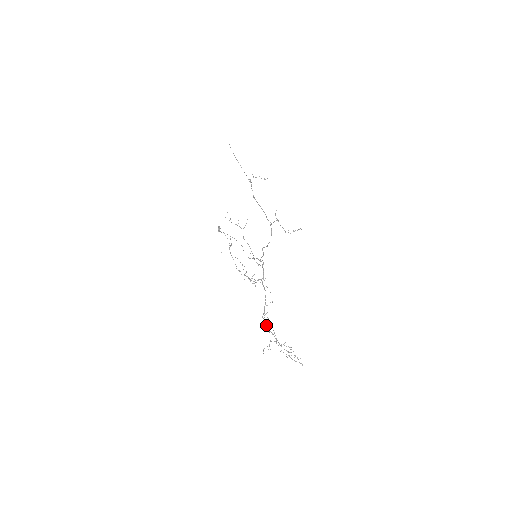
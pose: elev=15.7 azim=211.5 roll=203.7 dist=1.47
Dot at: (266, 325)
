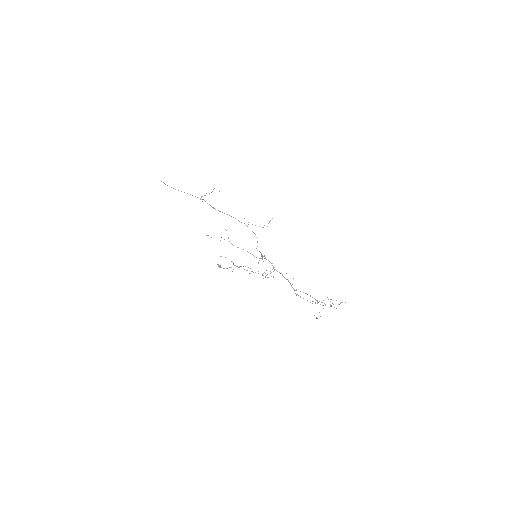
Dot at: occluded
